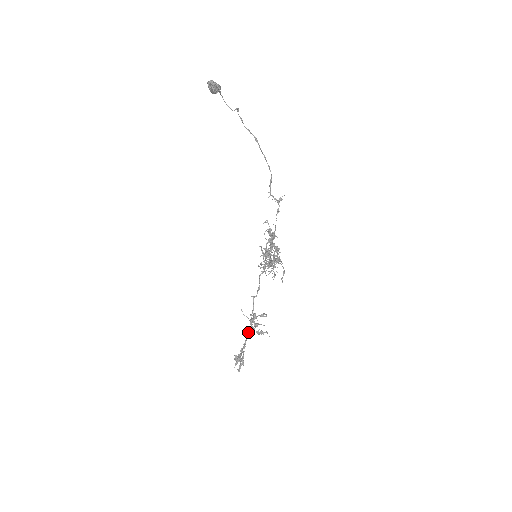
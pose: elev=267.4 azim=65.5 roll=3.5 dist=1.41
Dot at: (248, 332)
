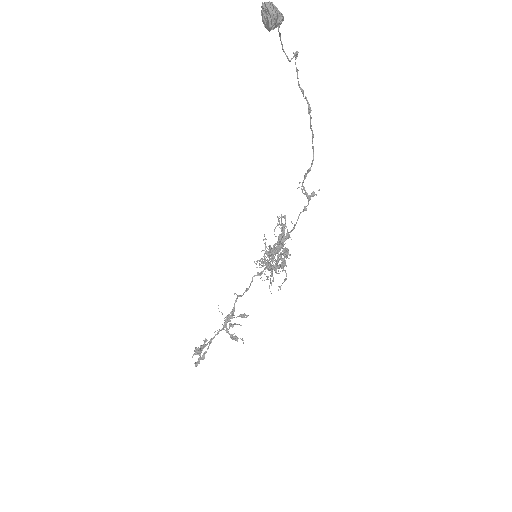
Dot at: (219, 330)
